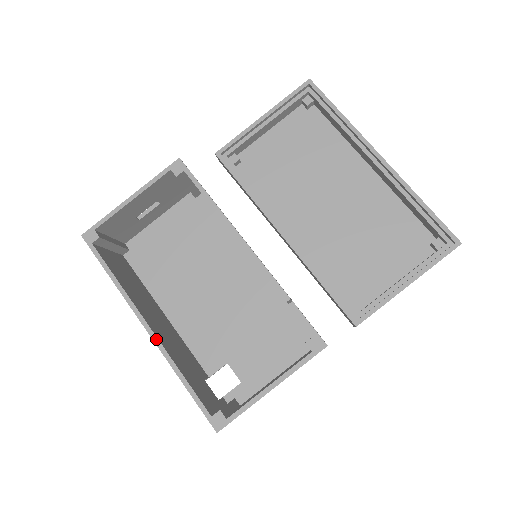
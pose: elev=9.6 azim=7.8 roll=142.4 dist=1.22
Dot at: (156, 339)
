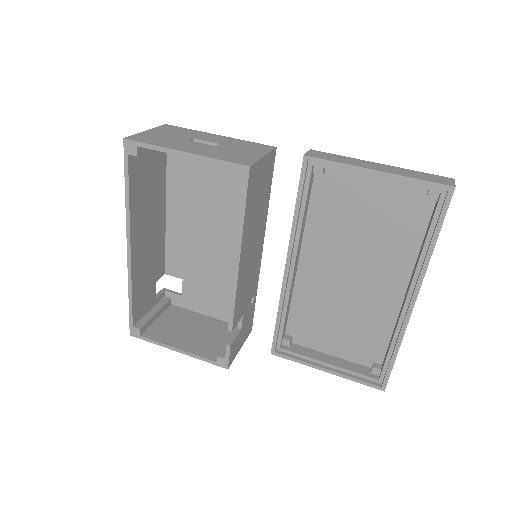
Dot at: (130, 262)
